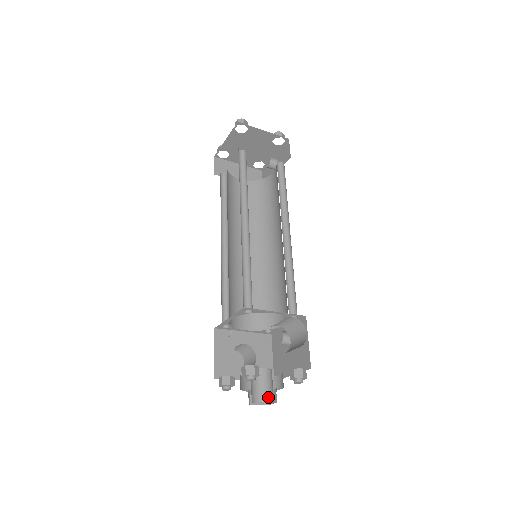
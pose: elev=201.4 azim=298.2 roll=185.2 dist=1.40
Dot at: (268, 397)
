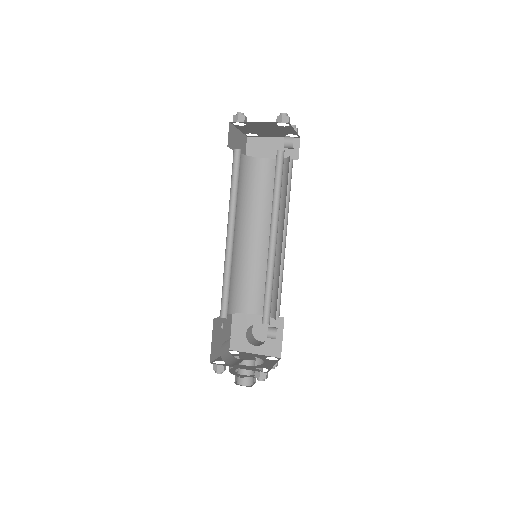
Dot at: (243, 382)
